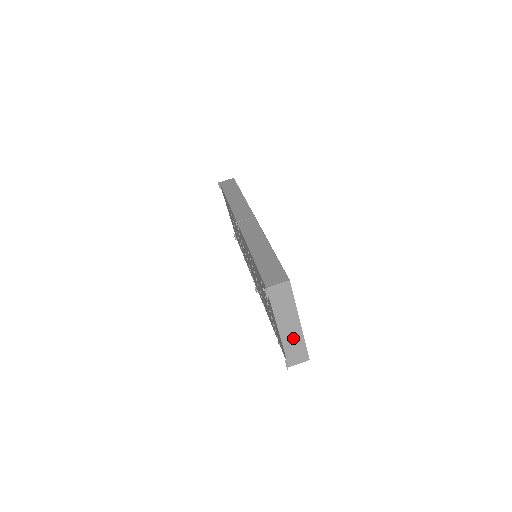
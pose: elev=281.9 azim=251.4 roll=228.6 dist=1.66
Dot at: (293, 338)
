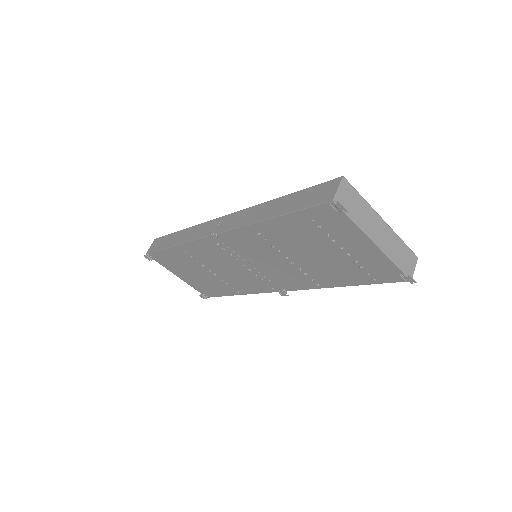
Dot at: (391, 243)
